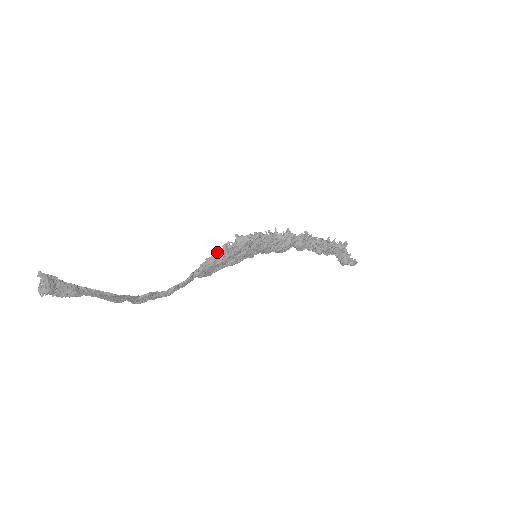
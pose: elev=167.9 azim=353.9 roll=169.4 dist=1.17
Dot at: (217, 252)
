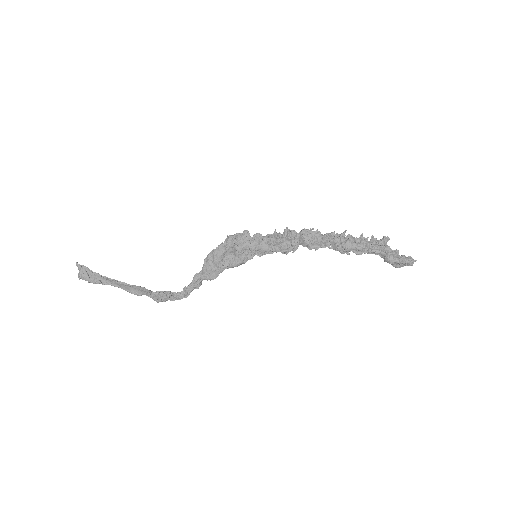
Dot at: occluded
